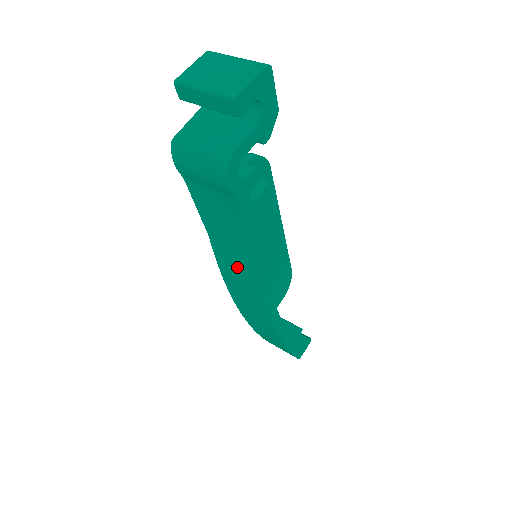
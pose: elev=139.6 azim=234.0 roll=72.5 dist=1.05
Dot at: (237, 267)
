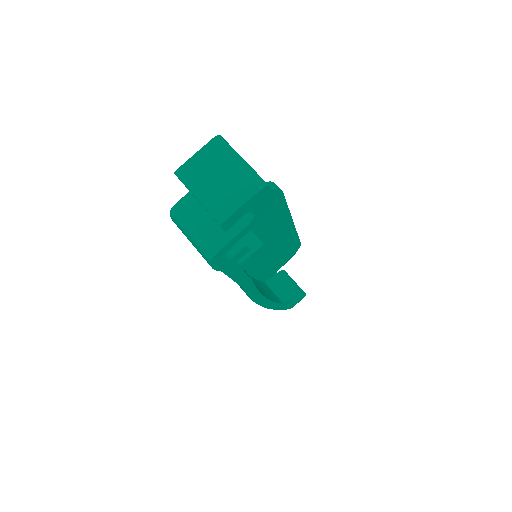
Dot at: occluded
